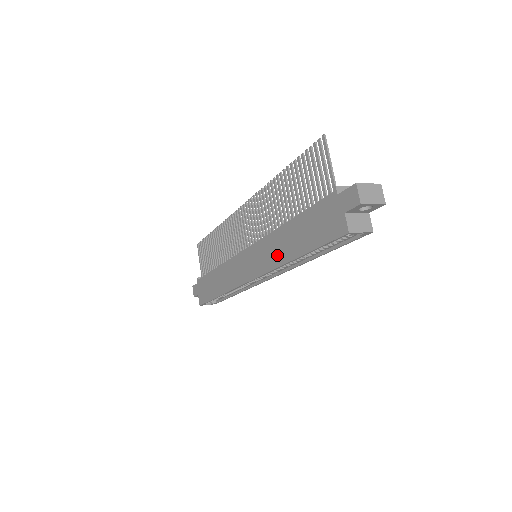
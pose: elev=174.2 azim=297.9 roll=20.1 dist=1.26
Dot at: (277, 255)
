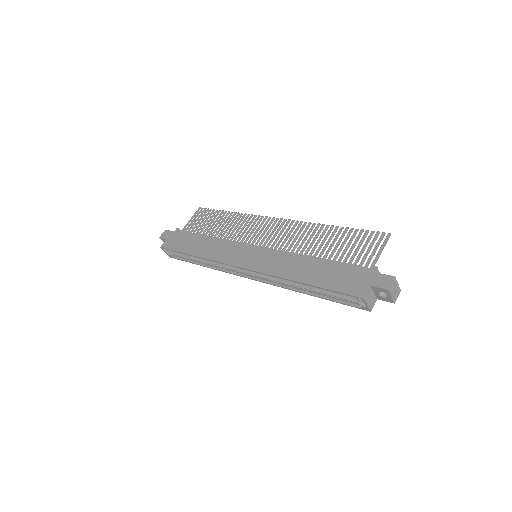
Dot at: (285, 269)
